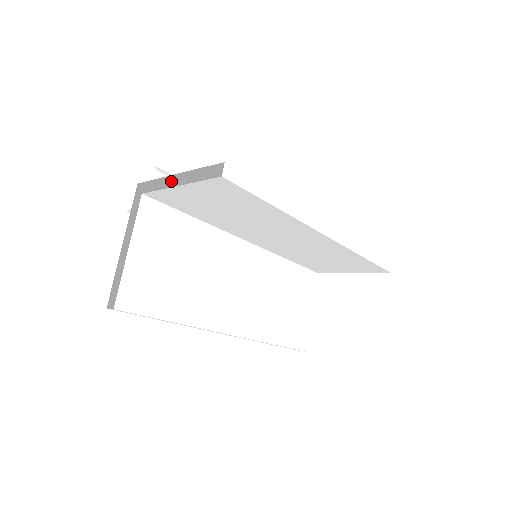
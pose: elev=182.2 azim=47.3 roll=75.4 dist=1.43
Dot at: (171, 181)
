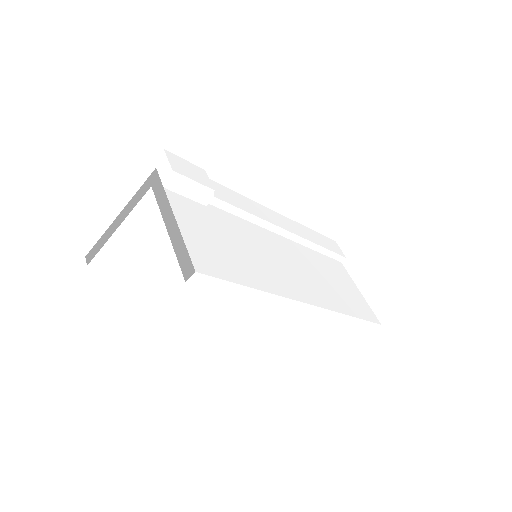
Dot at: (177, 201)
